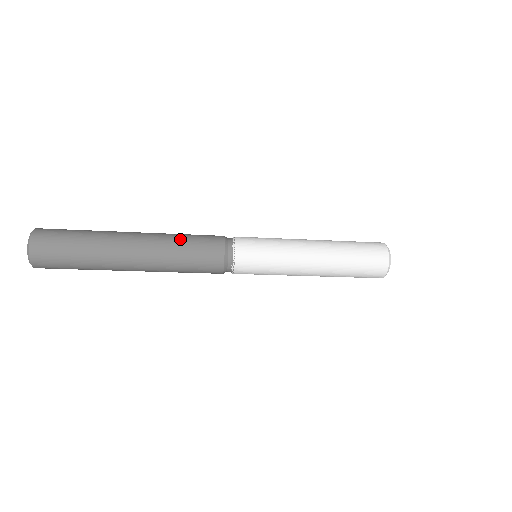
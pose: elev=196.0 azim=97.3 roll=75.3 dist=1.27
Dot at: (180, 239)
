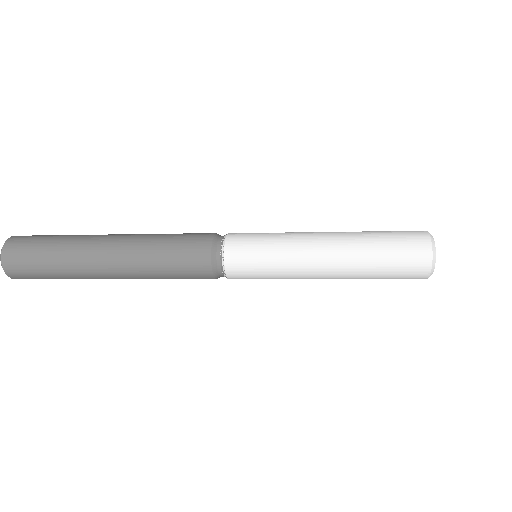
Dot at: (160, 240)
